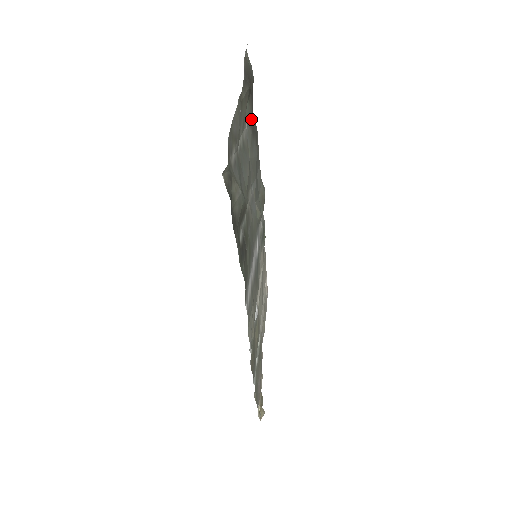
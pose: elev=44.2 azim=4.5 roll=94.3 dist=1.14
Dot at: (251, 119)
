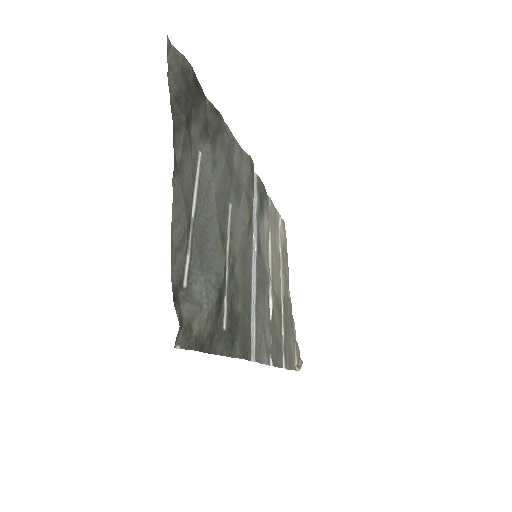
Dot at: (204, 131)
